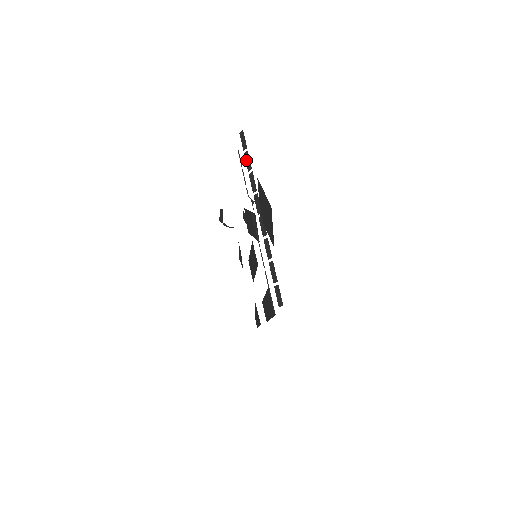
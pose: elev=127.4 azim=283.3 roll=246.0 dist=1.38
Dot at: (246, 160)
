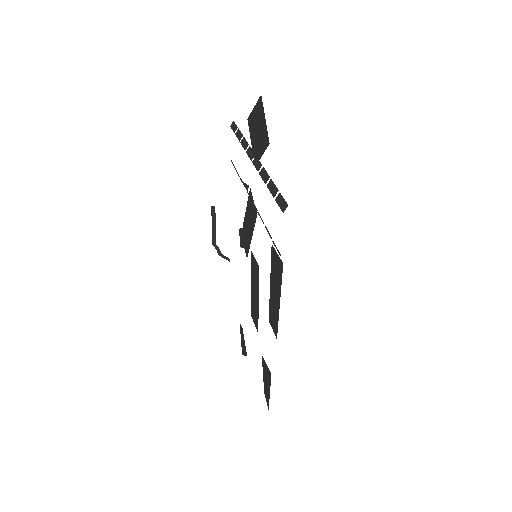
Dot at: (237, 136)
